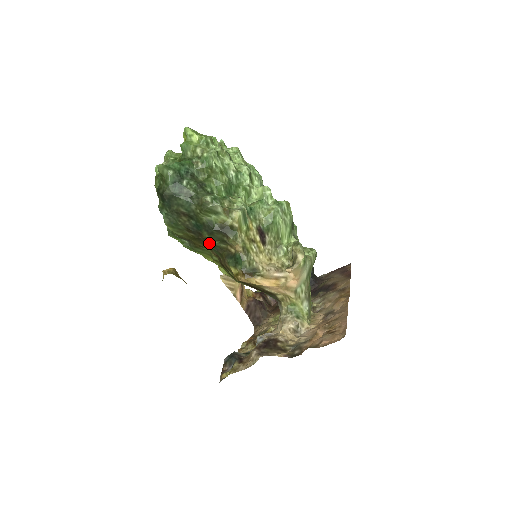
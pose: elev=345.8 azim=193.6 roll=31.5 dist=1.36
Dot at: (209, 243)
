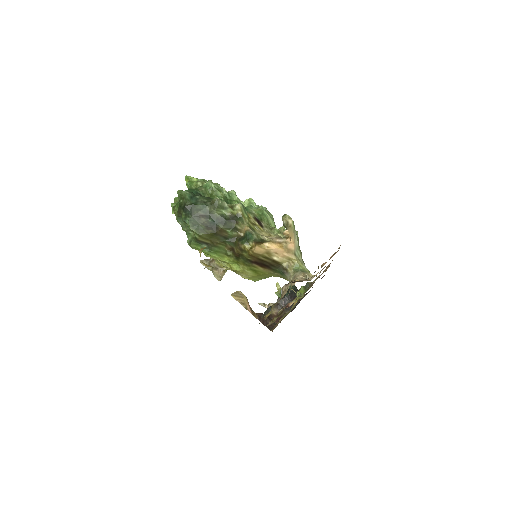
Dot at: (224, 235)
